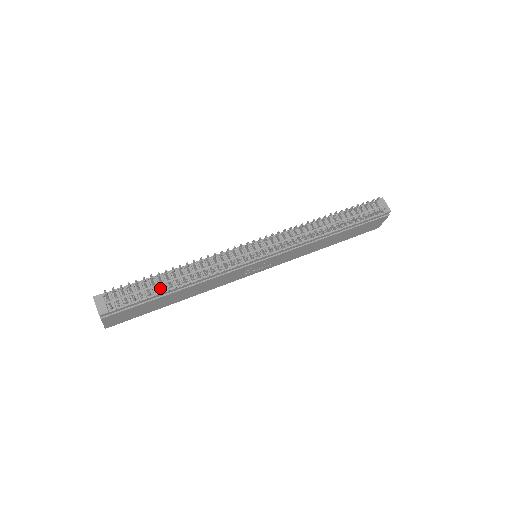
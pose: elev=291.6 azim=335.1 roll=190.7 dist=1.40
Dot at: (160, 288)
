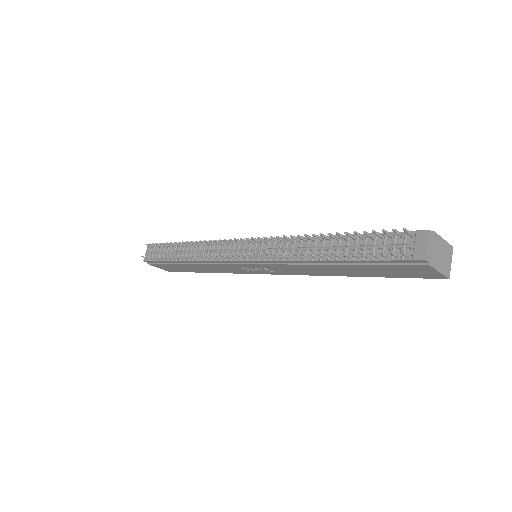
Dot at: occluded
